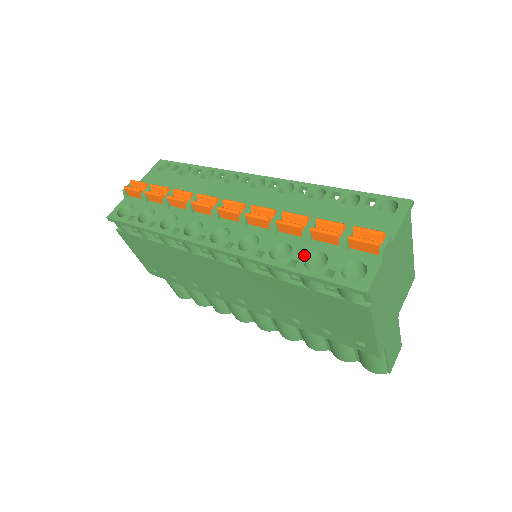
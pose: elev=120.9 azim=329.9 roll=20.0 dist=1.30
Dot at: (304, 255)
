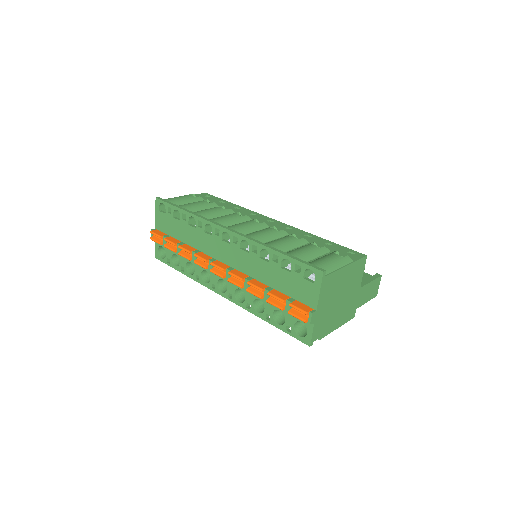
Dot at: (272, 312)
